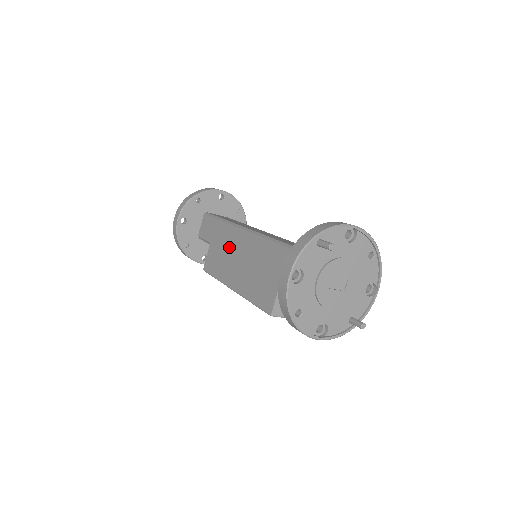
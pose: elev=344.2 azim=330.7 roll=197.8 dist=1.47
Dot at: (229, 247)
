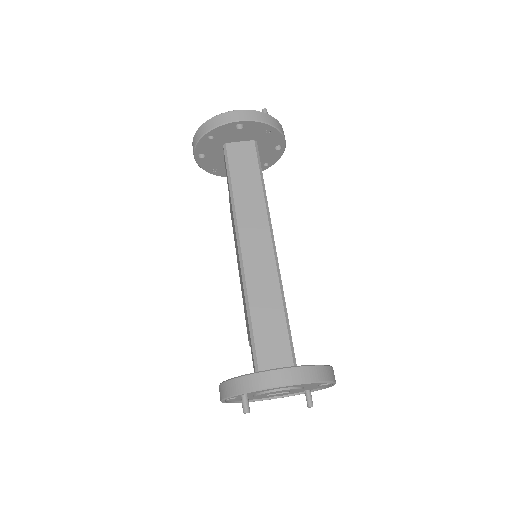
Dot at: (234, 231)
